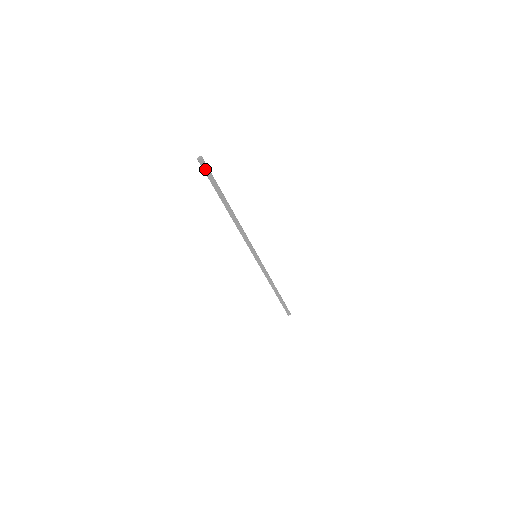
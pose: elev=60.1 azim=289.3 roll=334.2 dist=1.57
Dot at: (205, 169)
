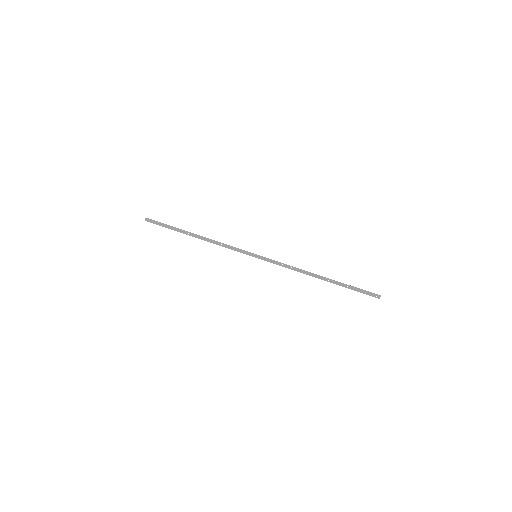
Dot at: (154, 222)
